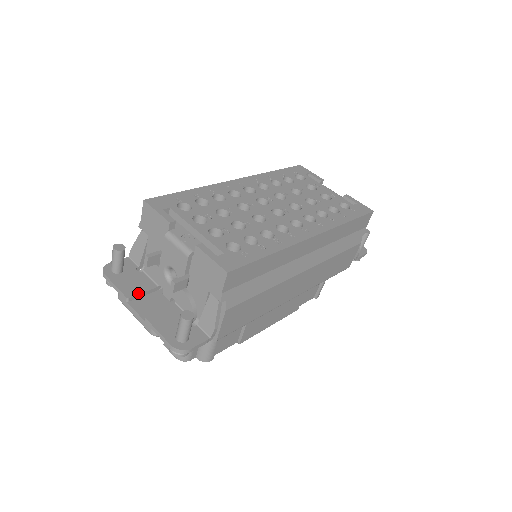
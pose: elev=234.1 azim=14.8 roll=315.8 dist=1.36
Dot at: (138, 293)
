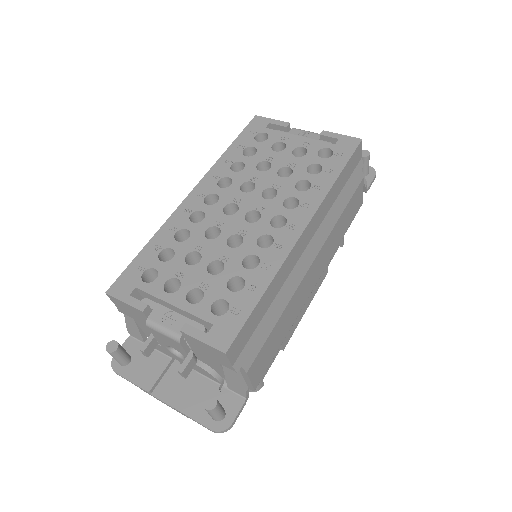
Dot at: (156, 379)
